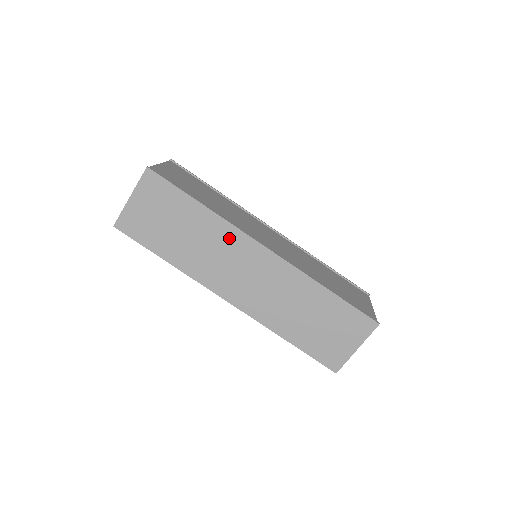
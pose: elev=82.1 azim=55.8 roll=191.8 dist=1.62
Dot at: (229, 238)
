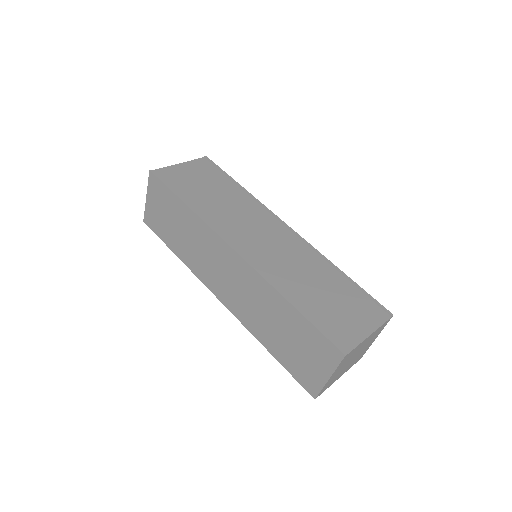
Dot at: (208, 238)
